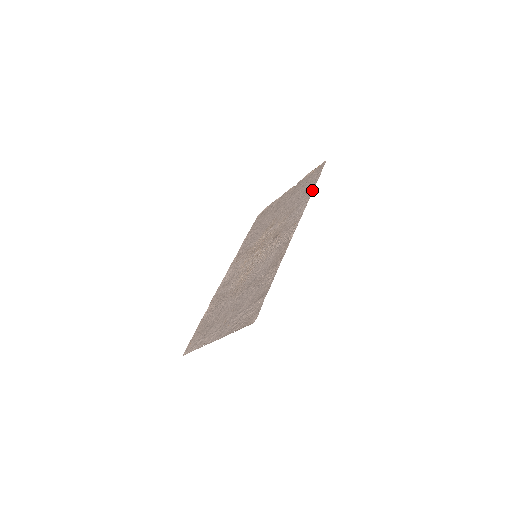
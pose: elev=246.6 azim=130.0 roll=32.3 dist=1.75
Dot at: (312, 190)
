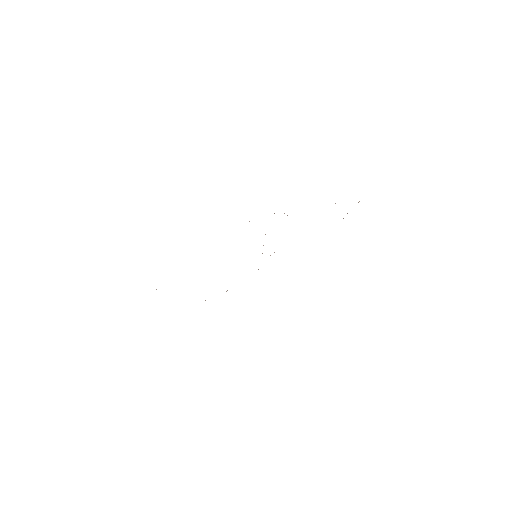
Dot at: occluded
